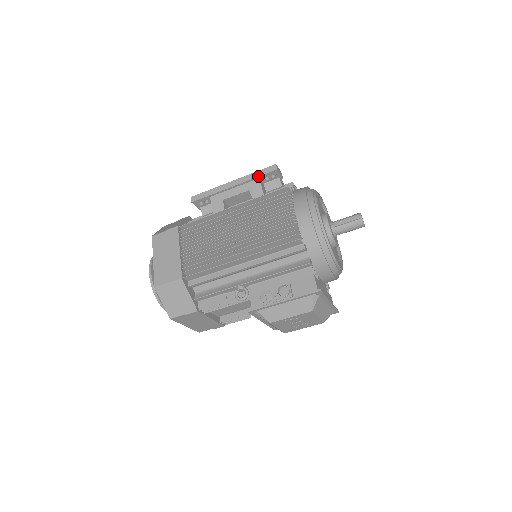
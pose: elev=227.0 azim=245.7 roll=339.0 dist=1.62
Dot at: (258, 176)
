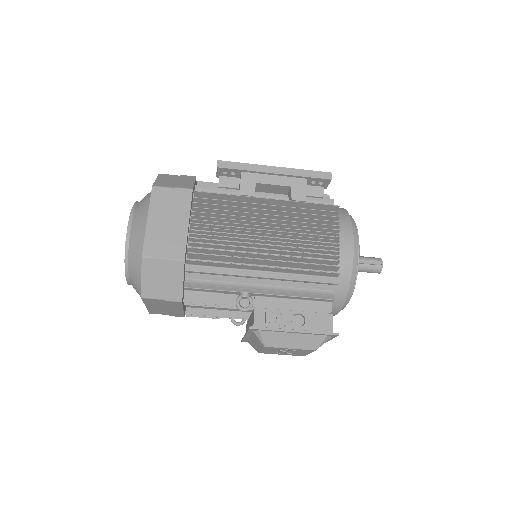
Dot at: (308, 176)
